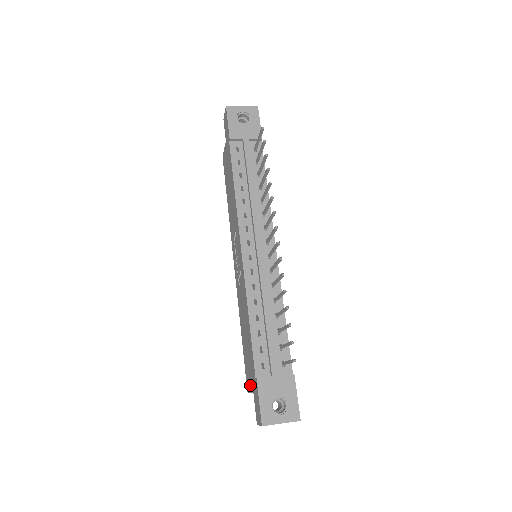
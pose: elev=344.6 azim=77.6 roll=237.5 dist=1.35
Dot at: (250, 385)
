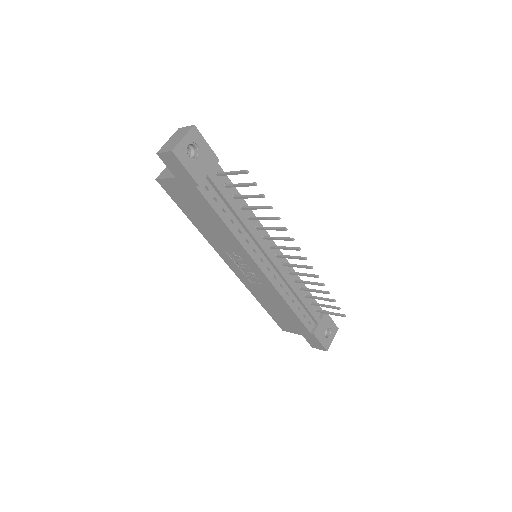
Dot at: (293, 331)
